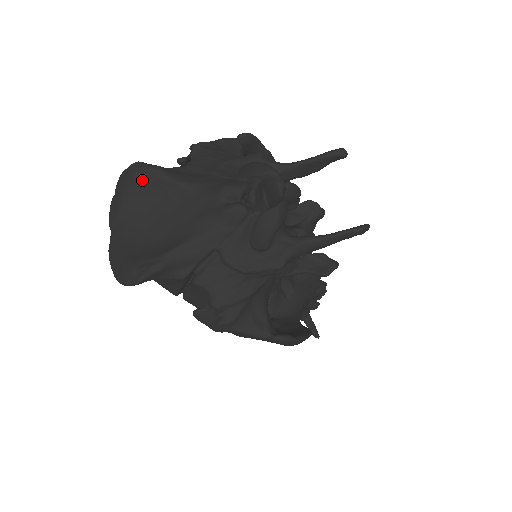
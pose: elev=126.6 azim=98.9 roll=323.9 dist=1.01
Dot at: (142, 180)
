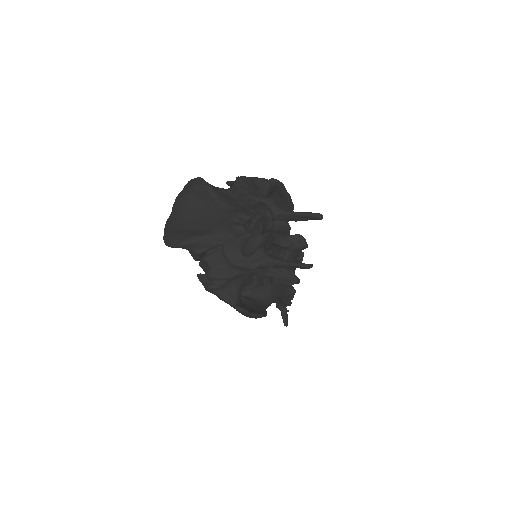
Dot at: (199, 189)
